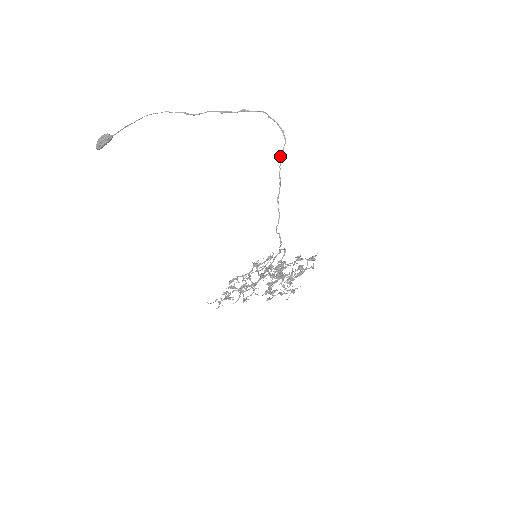
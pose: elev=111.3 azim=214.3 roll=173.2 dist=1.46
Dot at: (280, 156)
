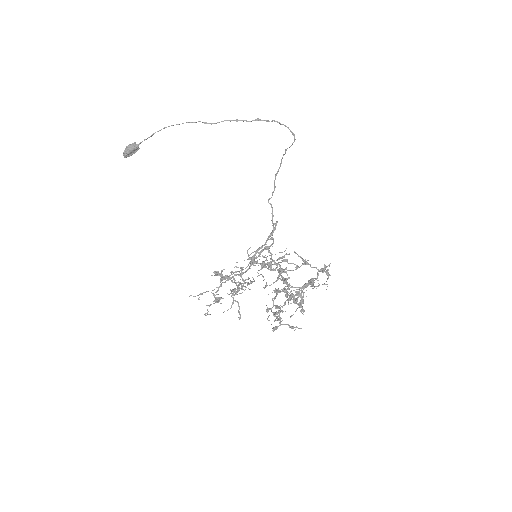
Dot at: occluded
